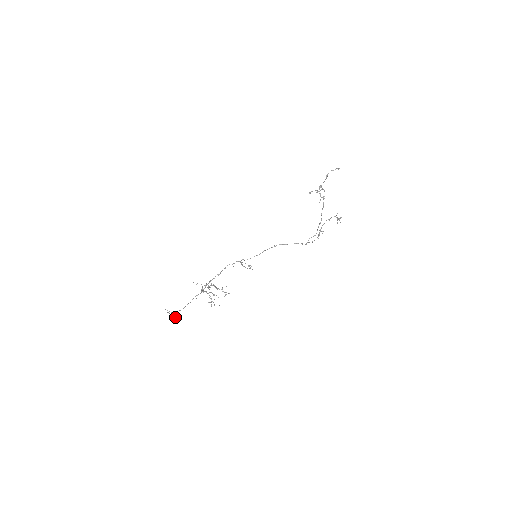
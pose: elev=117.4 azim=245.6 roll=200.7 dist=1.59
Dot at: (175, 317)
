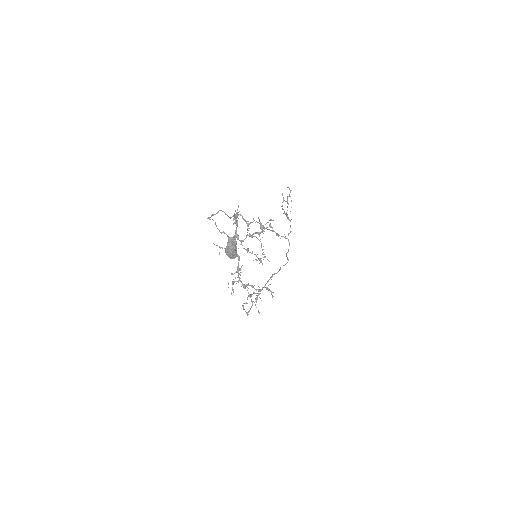
Dot at: (234, 239)
